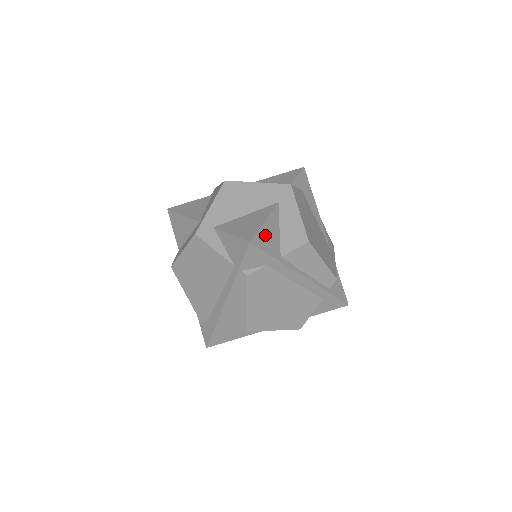
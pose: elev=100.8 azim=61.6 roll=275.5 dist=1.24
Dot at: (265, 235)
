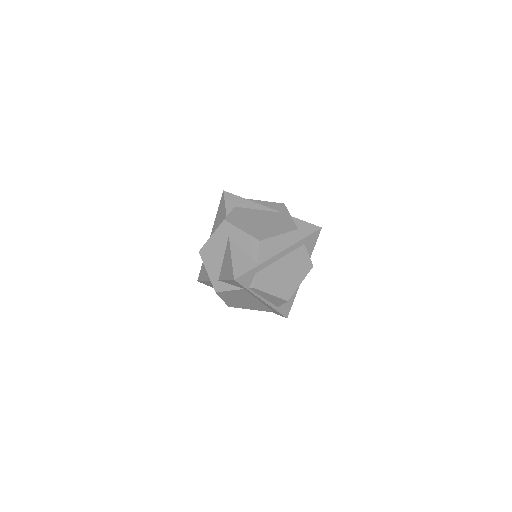
Dot at: (238, 264)
